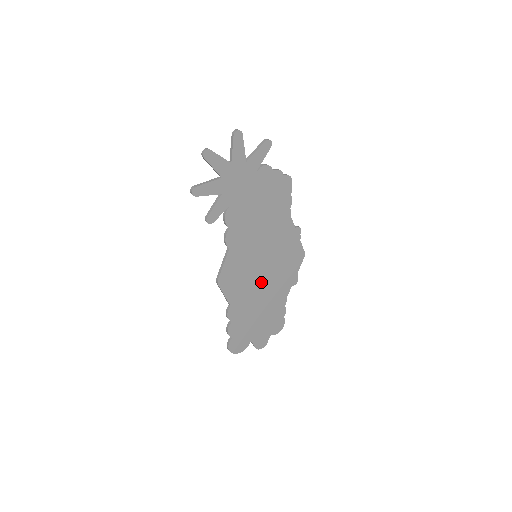
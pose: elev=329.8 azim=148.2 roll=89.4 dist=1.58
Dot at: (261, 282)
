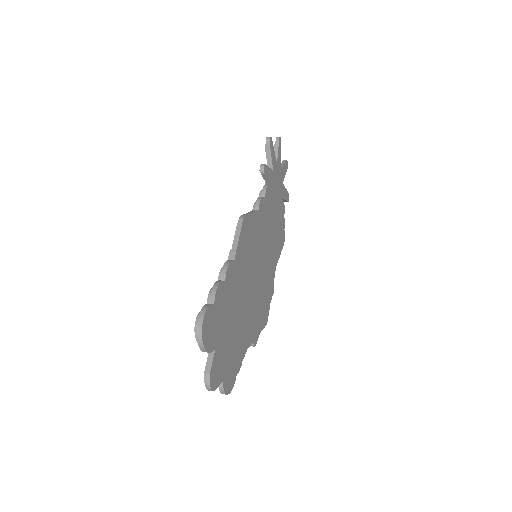
Dot at: (250, 286)
